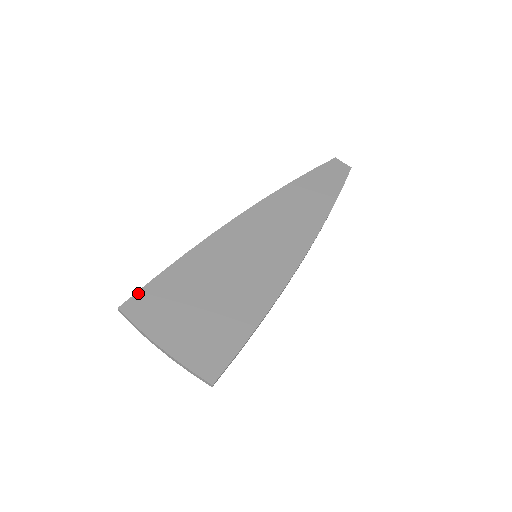
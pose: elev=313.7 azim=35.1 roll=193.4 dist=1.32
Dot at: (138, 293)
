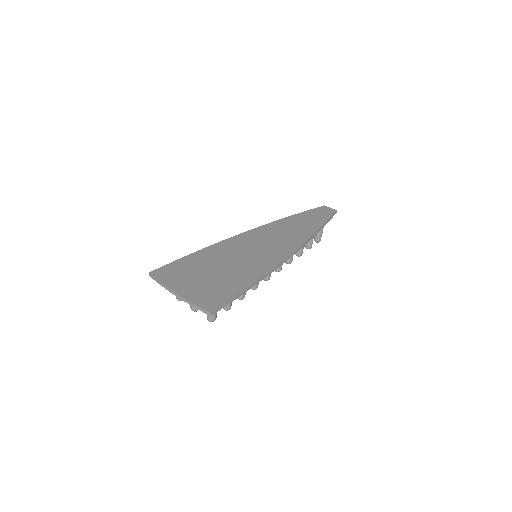
Dot at: (164, 266)
